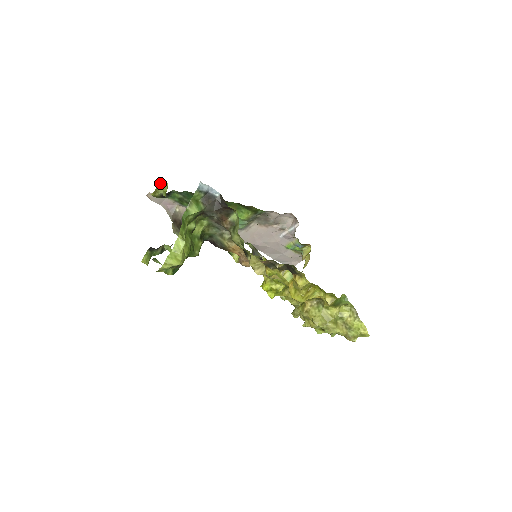
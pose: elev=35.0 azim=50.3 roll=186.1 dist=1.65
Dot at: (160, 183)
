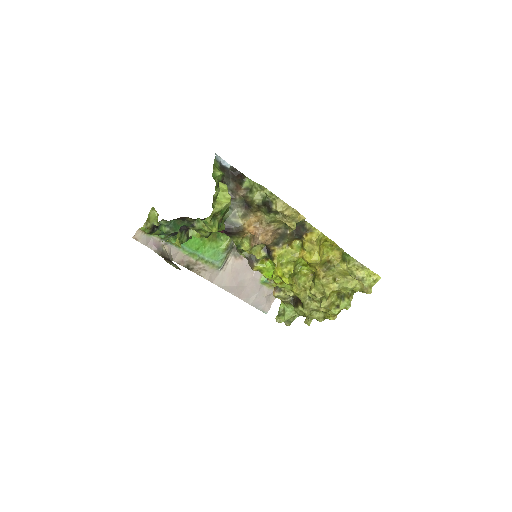
Dot at: (149, 214)
